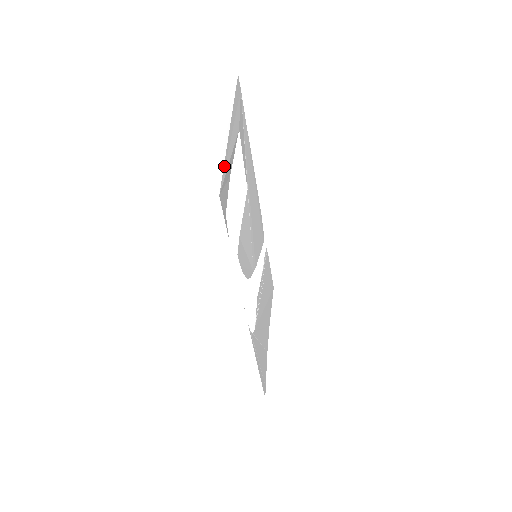
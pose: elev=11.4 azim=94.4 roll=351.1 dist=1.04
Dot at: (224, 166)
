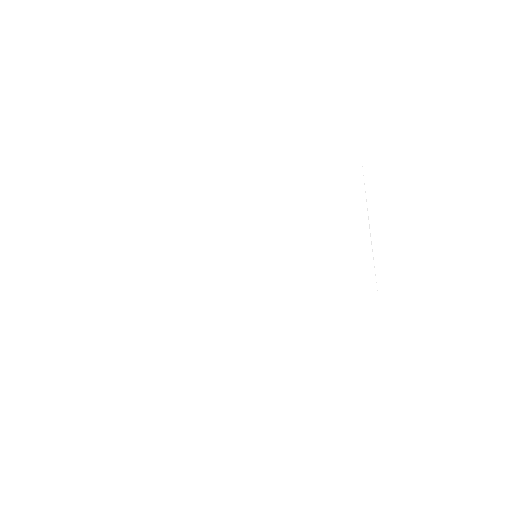
Dot at: occluded
